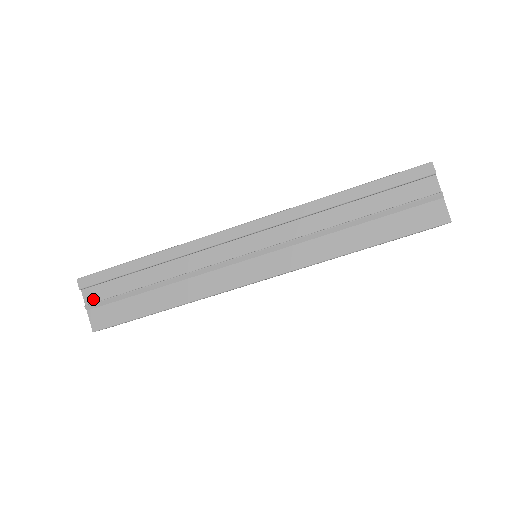
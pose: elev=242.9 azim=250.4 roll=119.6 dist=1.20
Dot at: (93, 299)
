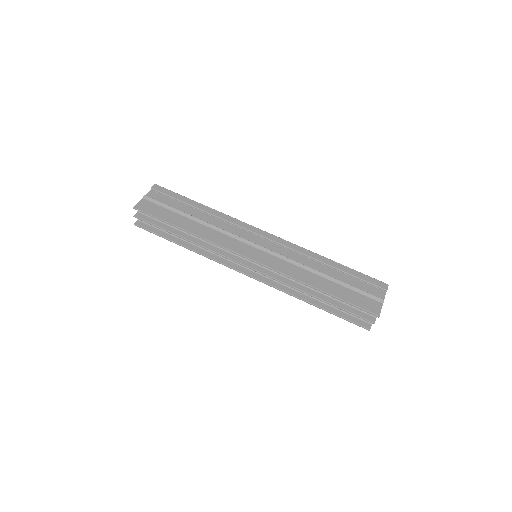
Dot at: (152, 197)
